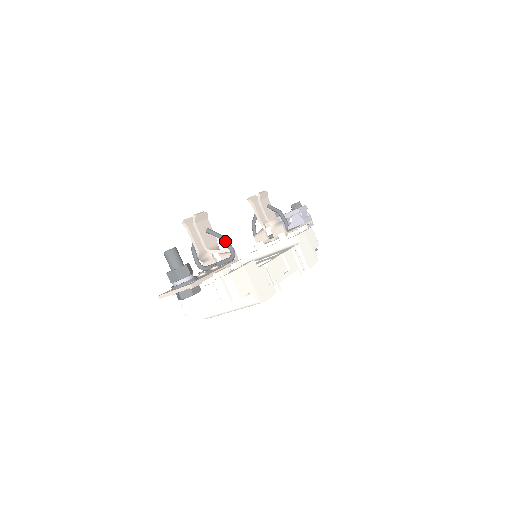
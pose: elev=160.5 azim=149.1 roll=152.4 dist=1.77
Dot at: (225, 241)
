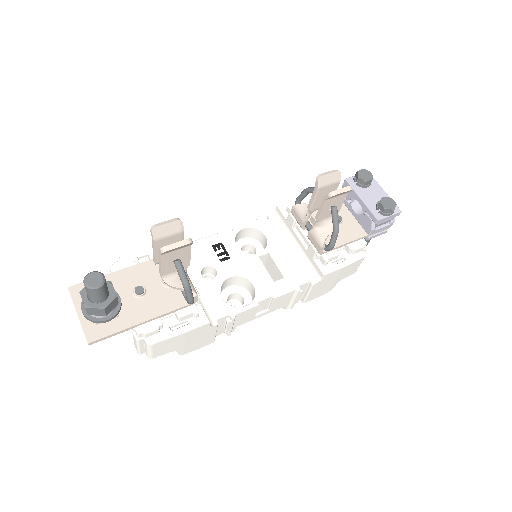
Dot at: (186, 292)
